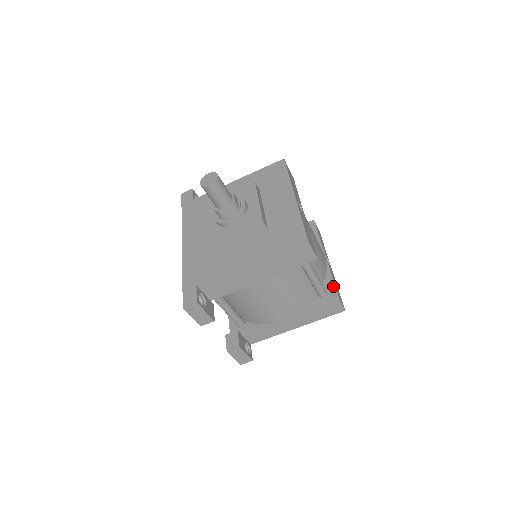
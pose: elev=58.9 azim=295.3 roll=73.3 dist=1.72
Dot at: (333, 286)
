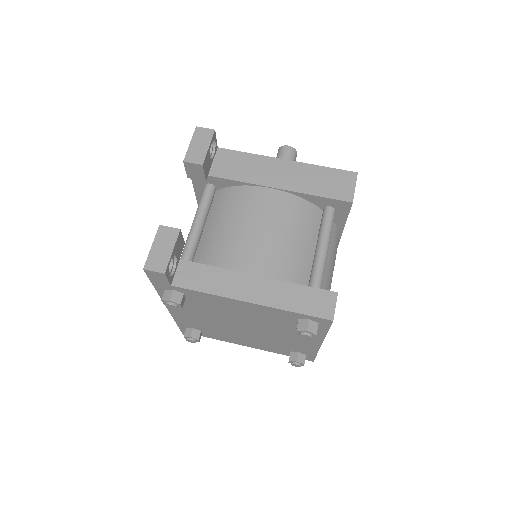
Dot at: occluded
